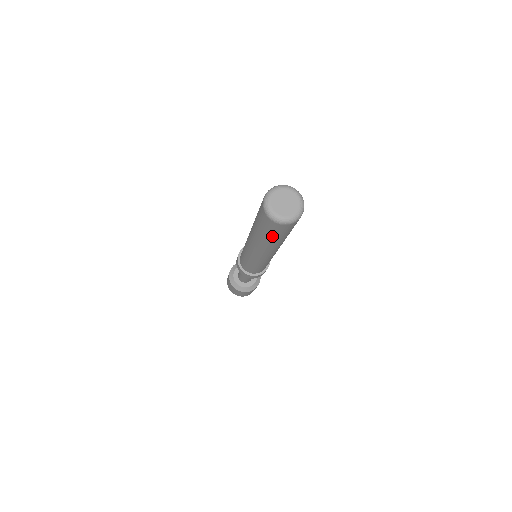
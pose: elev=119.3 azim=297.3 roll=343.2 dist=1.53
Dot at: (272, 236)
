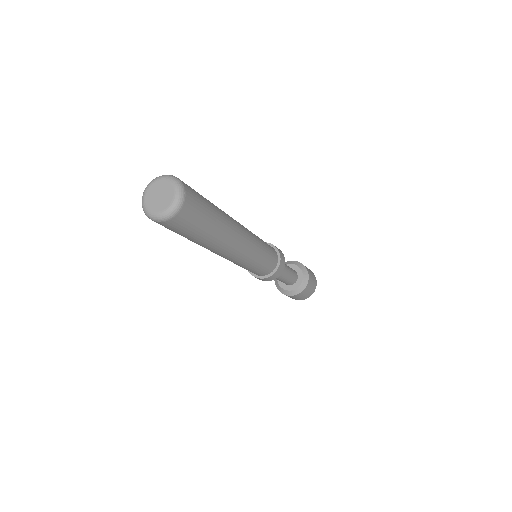
Dot at: (202, 228)
